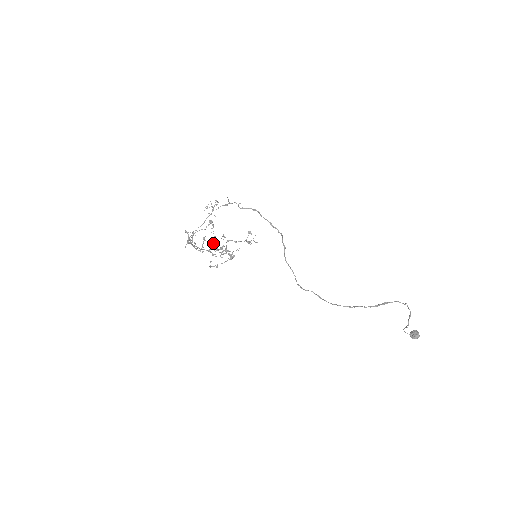
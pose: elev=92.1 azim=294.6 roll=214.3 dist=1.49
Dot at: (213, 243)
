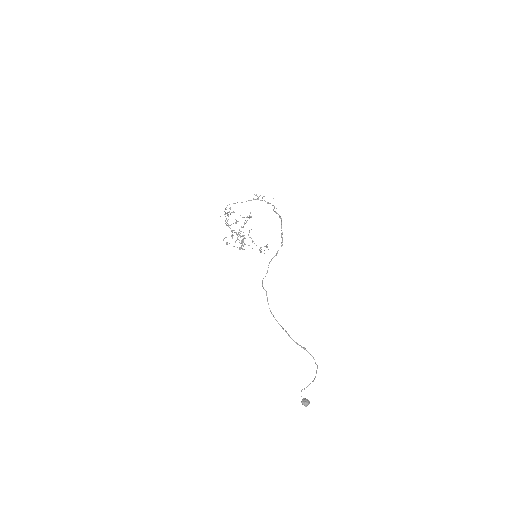
Dot at: (239, 229)
